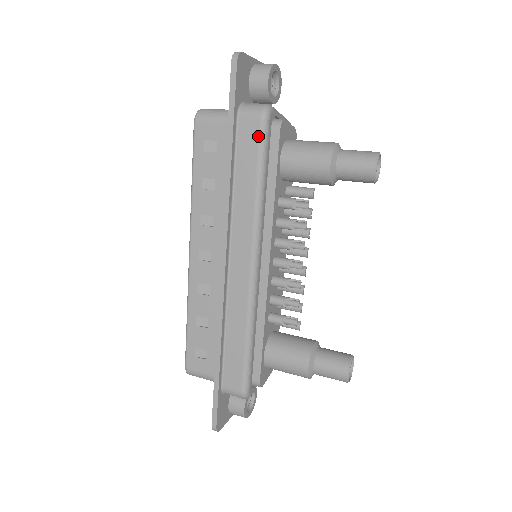
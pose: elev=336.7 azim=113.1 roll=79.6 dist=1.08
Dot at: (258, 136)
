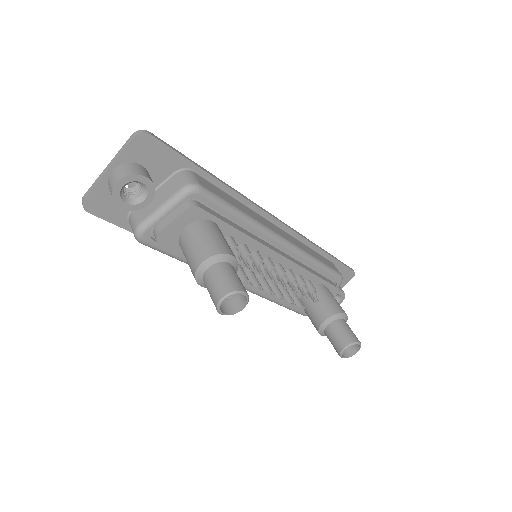
Dot at: (153, 248)
